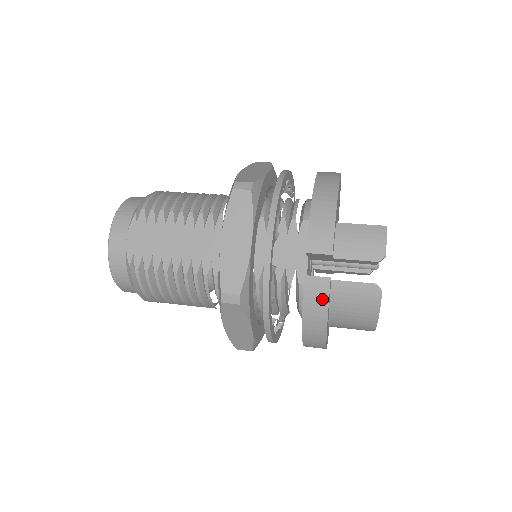
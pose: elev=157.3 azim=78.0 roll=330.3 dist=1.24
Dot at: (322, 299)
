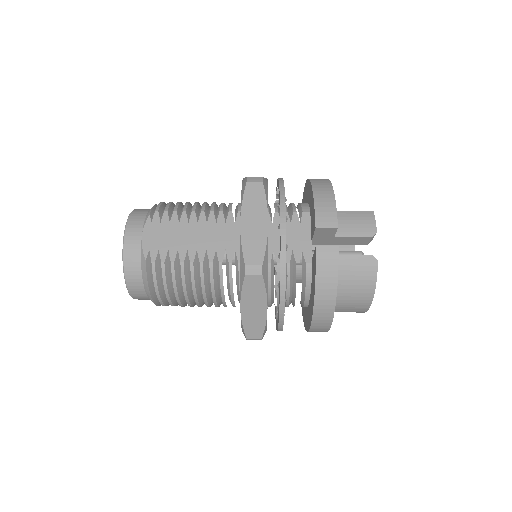
Dot at: (332, 266)
